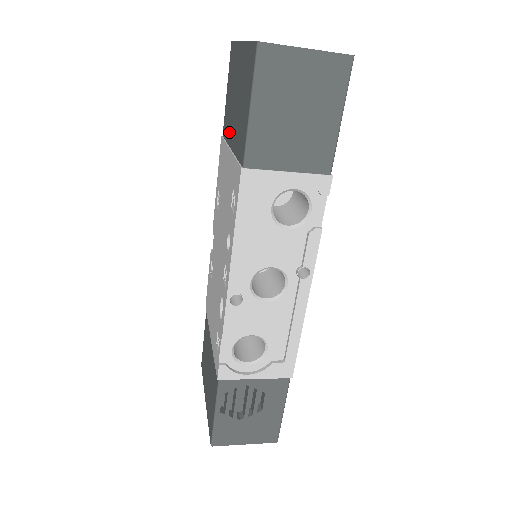
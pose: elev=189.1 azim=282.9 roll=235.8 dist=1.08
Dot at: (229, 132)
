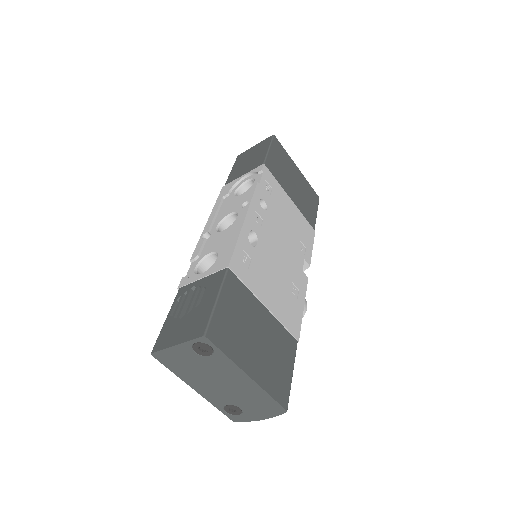
Dot at: occluded
